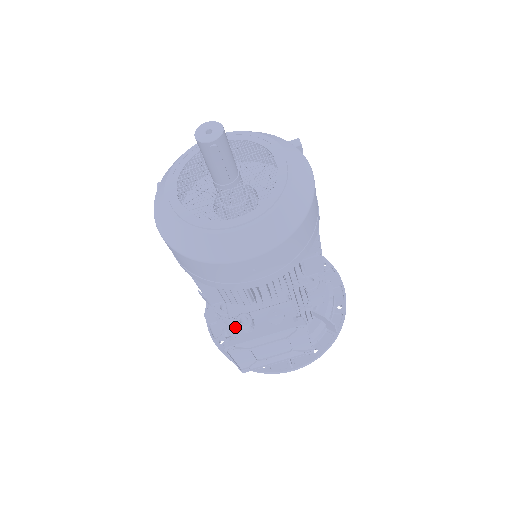
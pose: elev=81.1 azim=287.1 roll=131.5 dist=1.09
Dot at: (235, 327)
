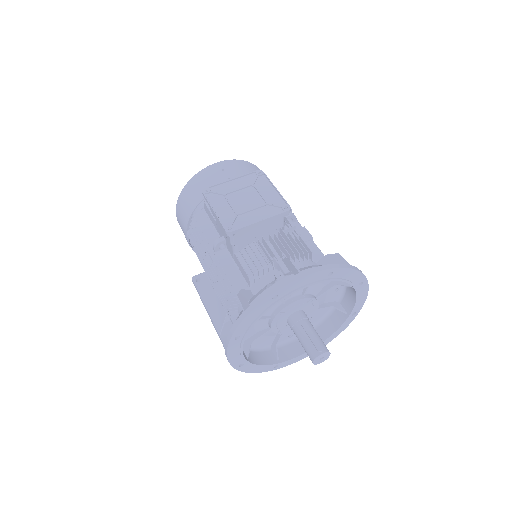
Dot at: occluded
